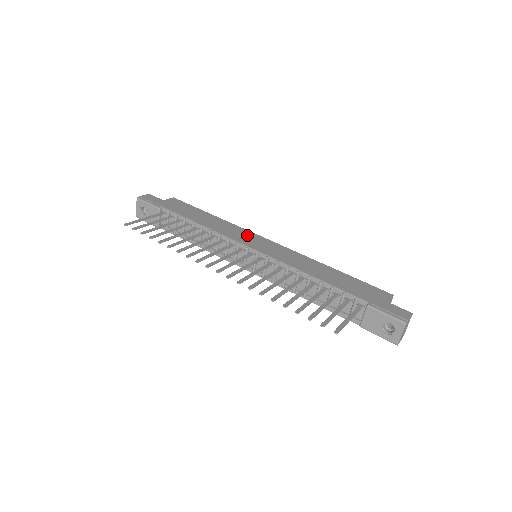
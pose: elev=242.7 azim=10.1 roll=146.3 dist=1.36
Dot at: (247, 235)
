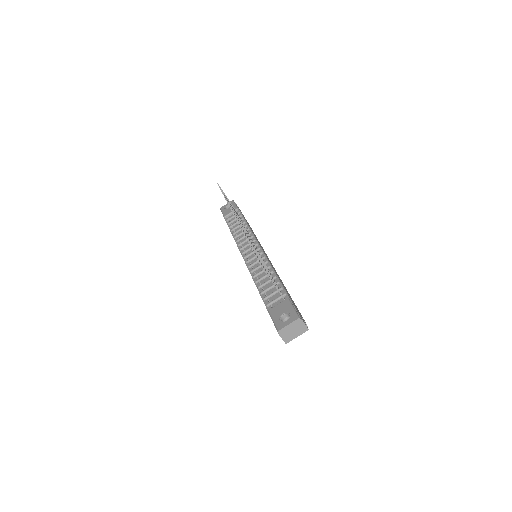
Dot at: occluded
